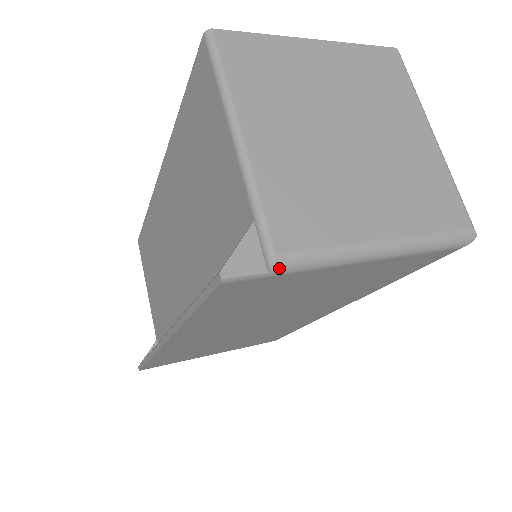
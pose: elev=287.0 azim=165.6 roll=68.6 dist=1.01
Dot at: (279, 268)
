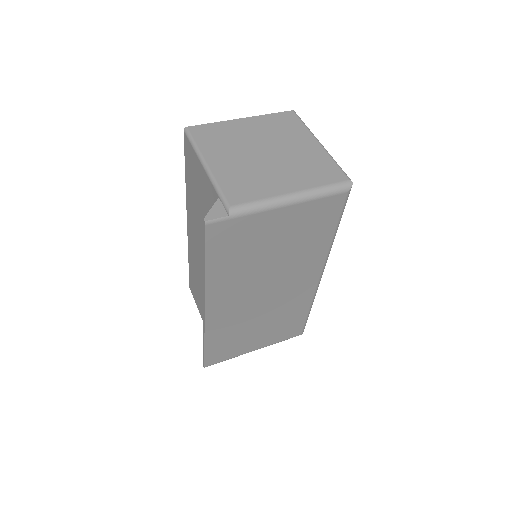
Dot at: (234, 213)
